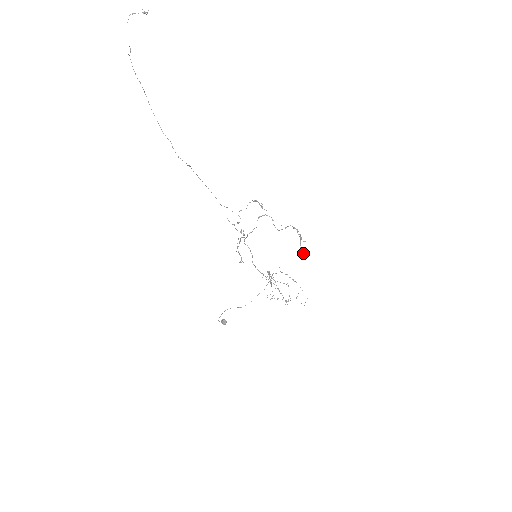
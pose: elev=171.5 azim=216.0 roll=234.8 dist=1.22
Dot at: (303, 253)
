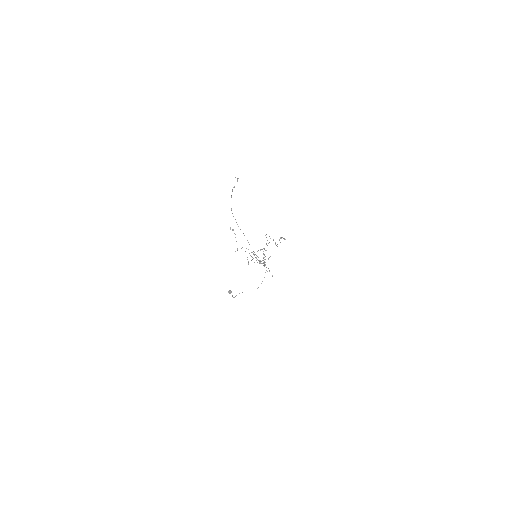
Dot at: occluded
